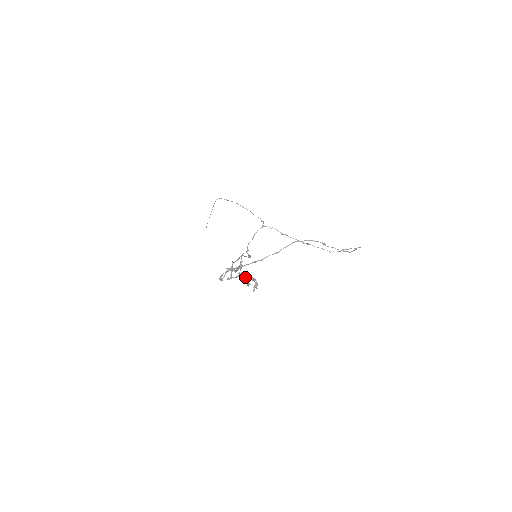
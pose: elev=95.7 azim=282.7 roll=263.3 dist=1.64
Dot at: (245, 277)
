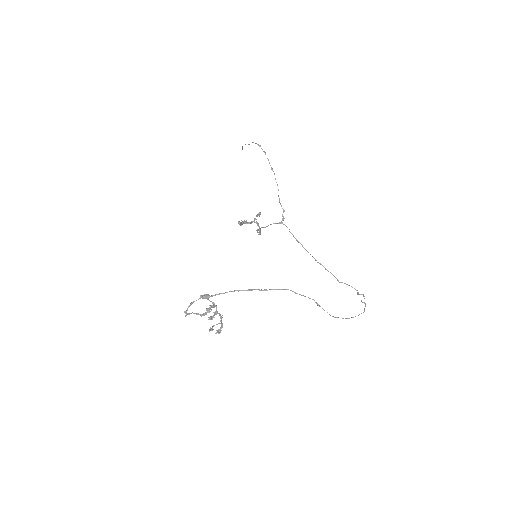
Dot at: (213, 317)
